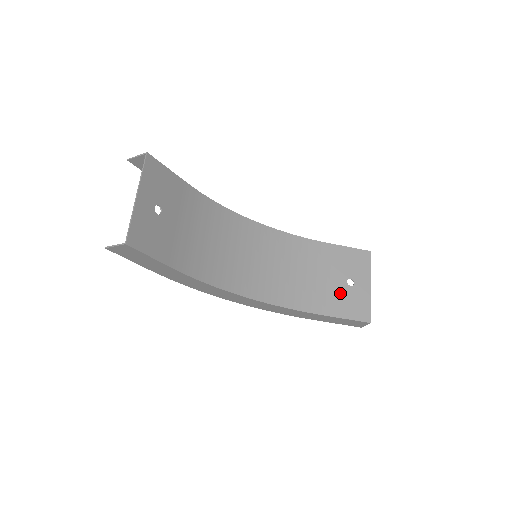
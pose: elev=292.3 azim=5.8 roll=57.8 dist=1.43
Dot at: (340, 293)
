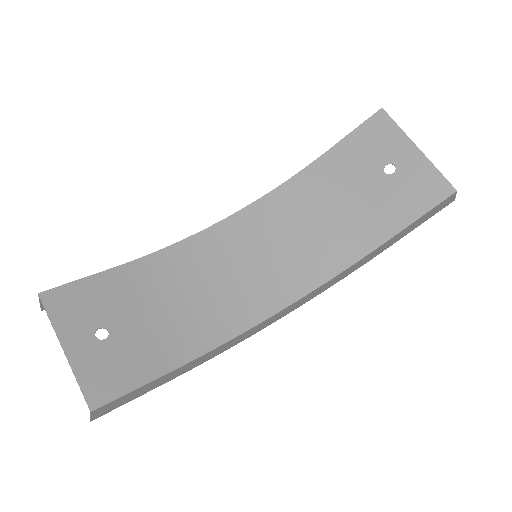
Dot at: (388, 194)
